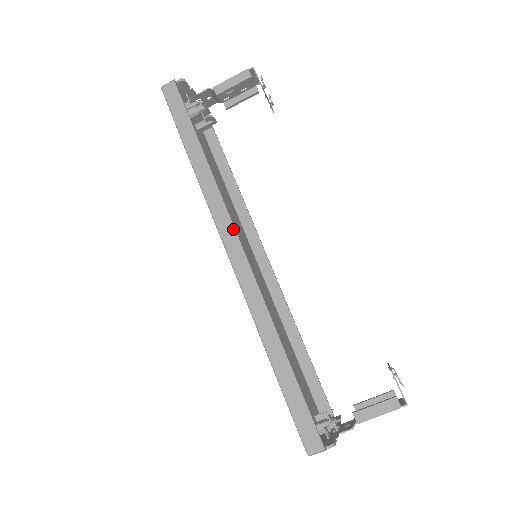
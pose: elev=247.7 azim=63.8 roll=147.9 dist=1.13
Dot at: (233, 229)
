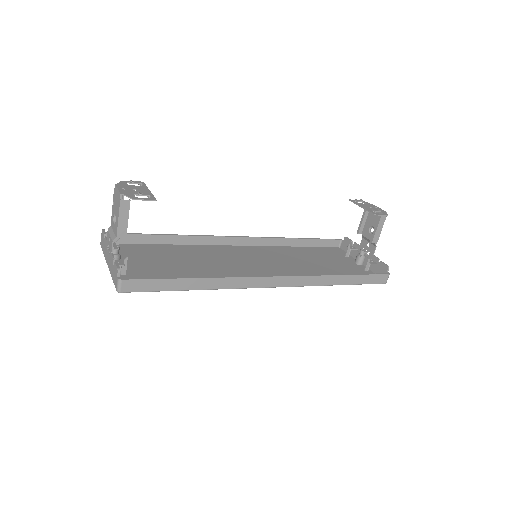
Dot at: (263, 278)
